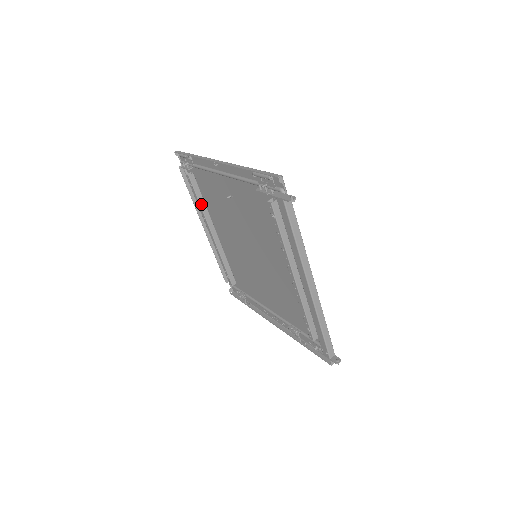
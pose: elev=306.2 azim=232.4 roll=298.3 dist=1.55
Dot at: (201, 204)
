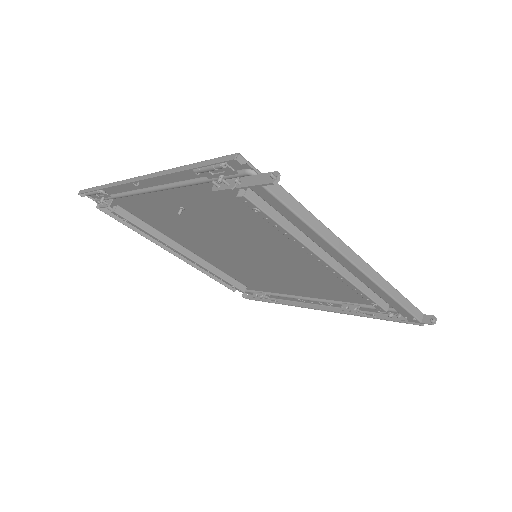
Dot at: (151, 233)
